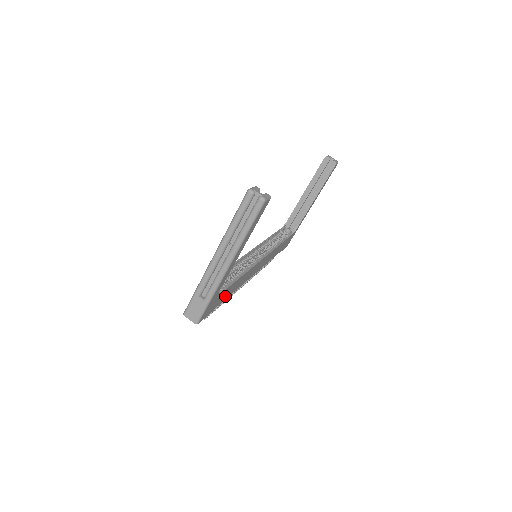
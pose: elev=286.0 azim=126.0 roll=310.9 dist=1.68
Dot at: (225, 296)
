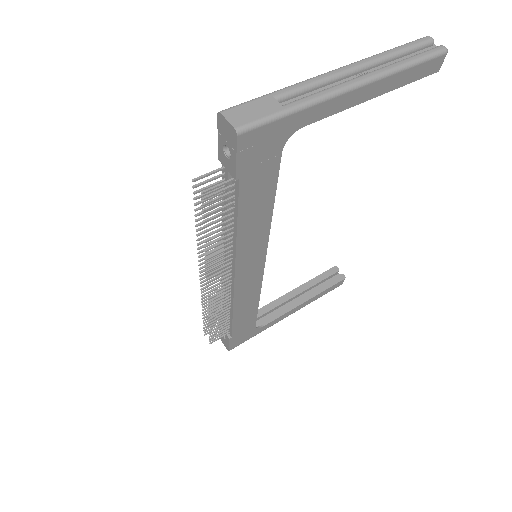
Dot at: (250, 196)
